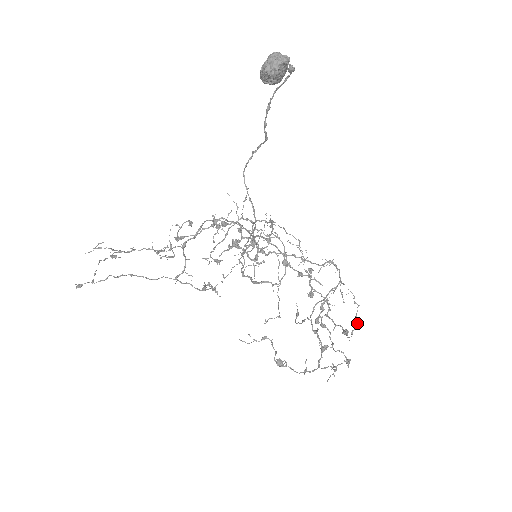
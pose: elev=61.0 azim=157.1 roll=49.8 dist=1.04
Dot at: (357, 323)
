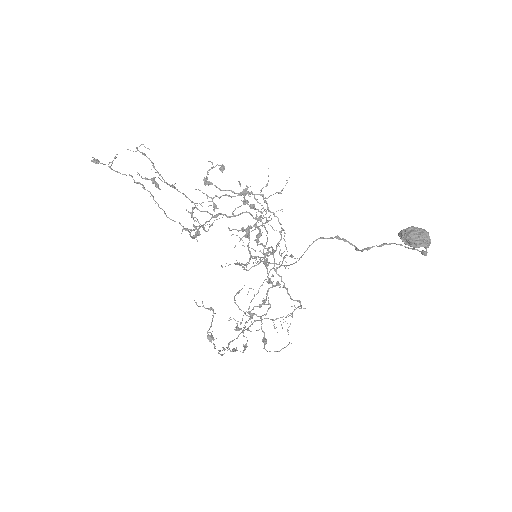
Dot at: occluded
